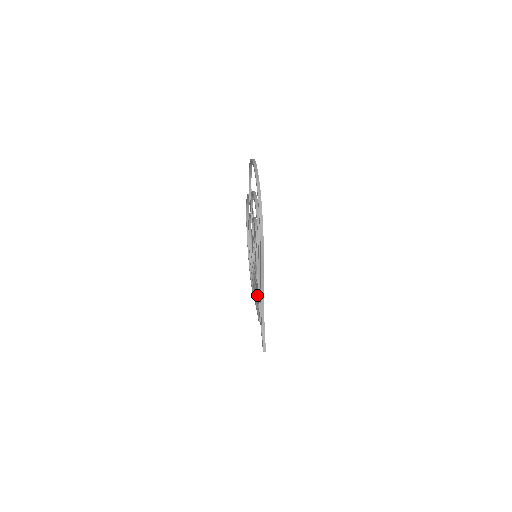
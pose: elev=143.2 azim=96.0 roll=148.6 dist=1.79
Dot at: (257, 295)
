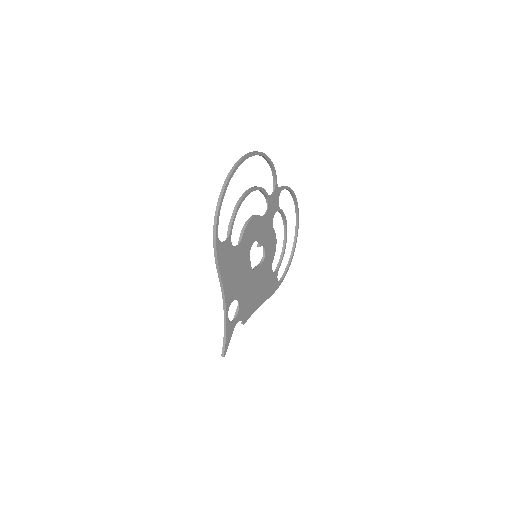
Dot at: (251, 296)
